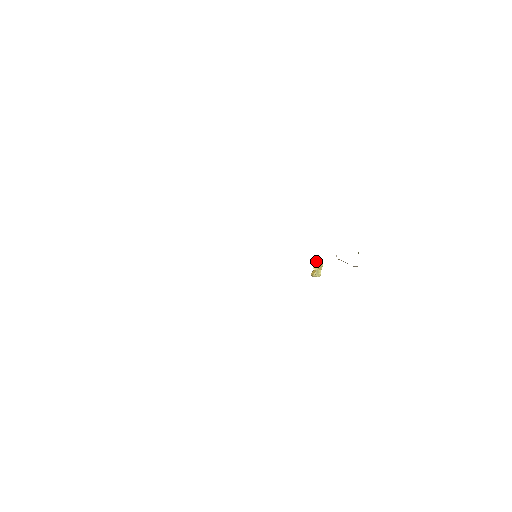
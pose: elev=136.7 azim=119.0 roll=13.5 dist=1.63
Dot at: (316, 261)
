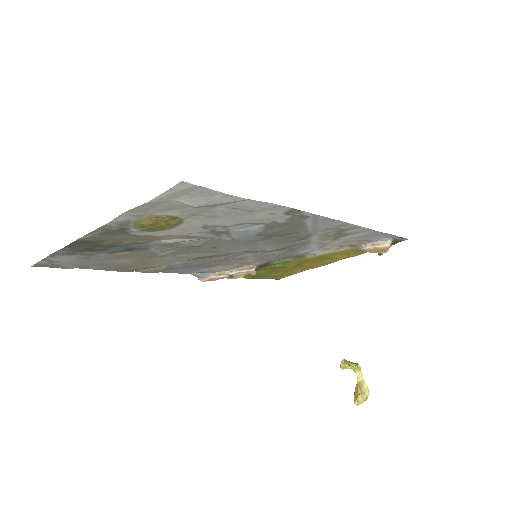
Dot at: (346, 360)
